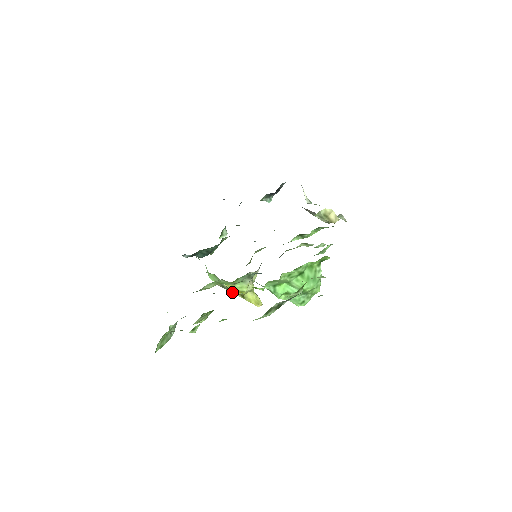
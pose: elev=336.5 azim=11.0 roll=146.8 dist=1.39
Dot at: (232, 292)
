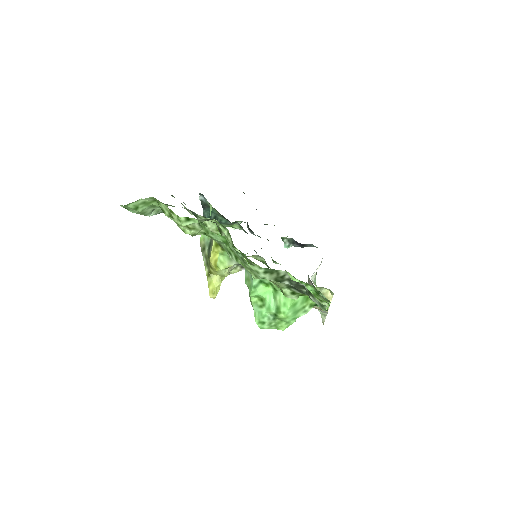
Dot at: (204, 262)
